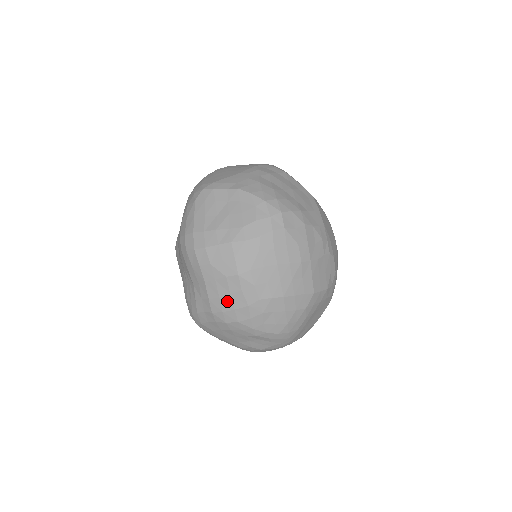
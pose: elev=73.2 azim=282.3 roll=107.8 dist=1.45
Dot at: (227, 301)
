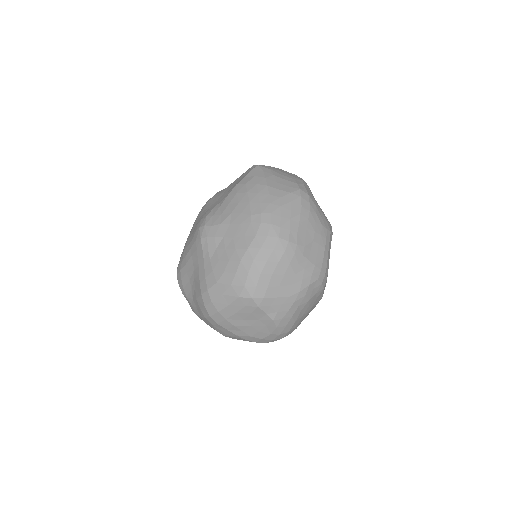
Dot at: occluded
